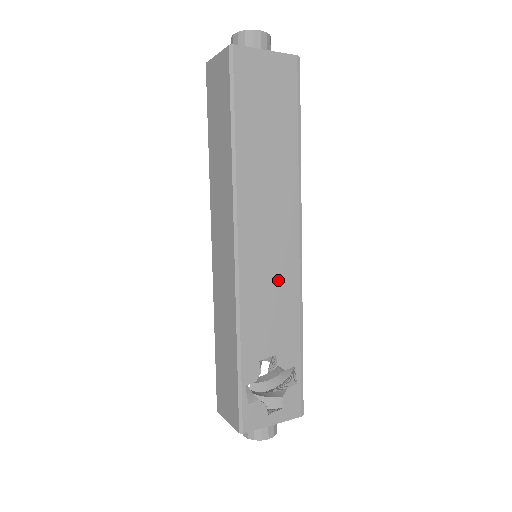
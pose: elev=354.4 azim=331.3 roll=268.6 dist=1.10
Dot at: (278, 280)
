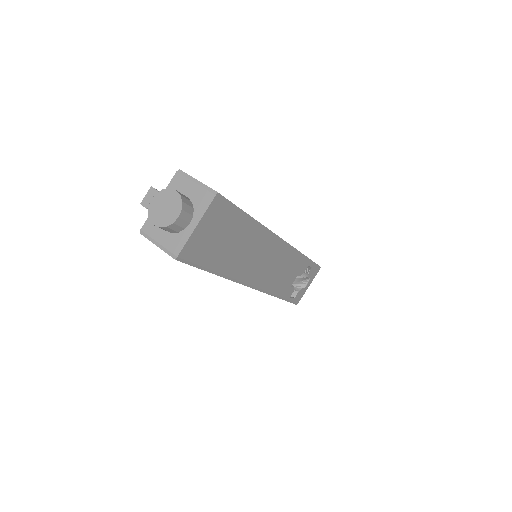
Dot at: (281, 264)
